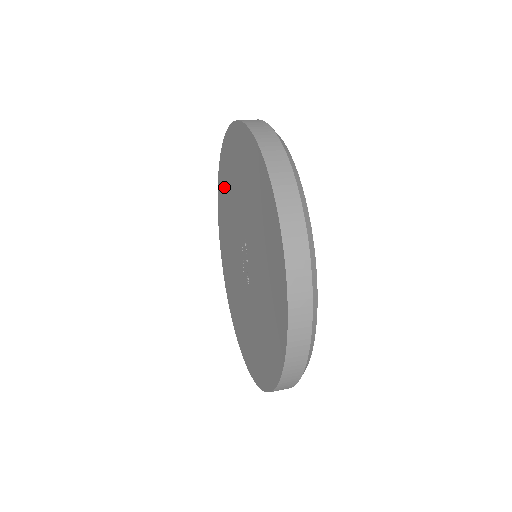
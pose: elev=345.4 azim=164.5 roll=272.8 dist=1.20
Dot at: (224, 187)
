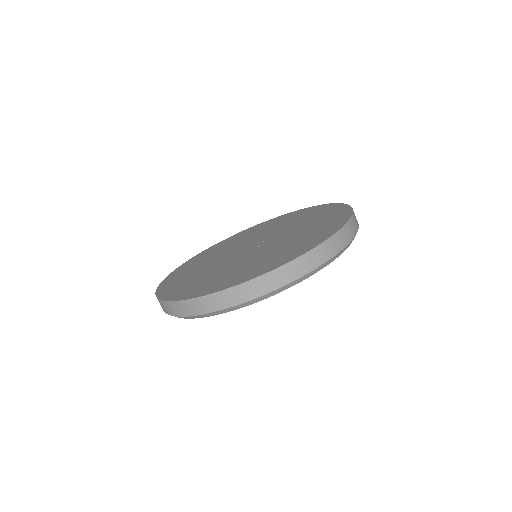
Dot at: (216, 248)
